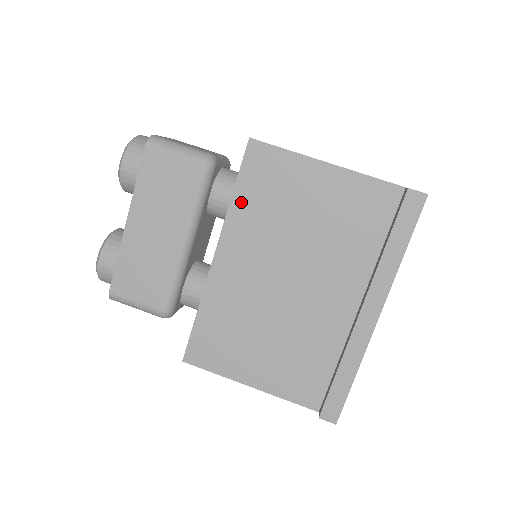
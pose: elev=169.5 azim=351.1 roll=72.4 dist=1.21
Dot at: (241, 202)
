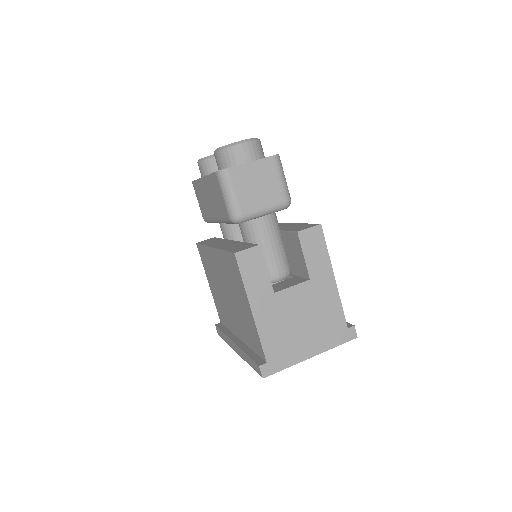
Dot at: (224, 257)
